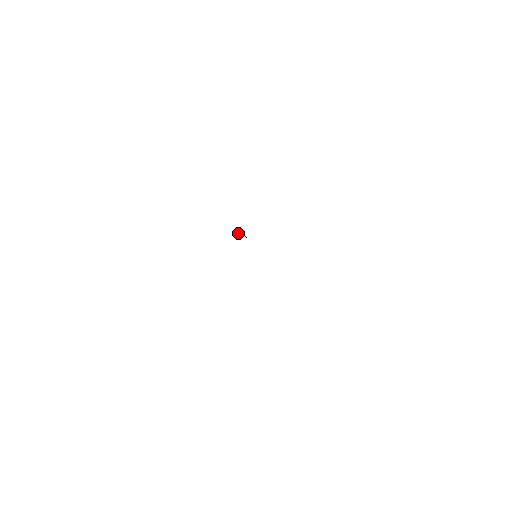
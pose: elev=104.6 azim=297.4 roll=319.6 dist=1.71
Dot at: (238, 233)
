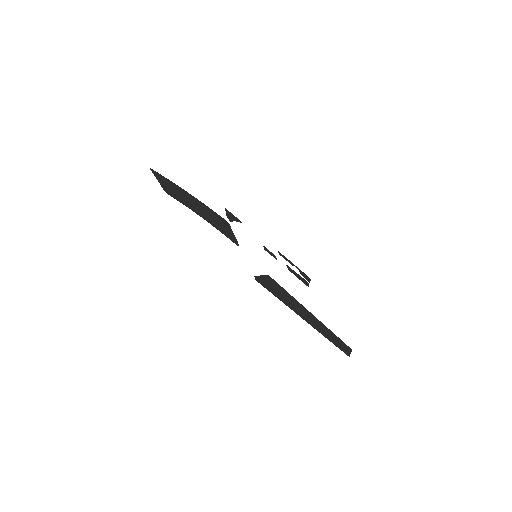
Dot at: (227, 214)
